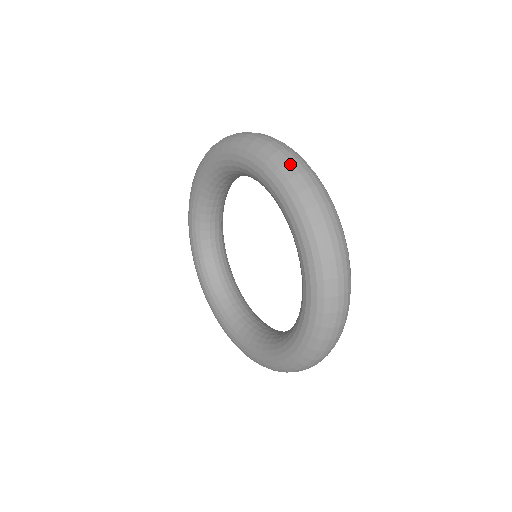
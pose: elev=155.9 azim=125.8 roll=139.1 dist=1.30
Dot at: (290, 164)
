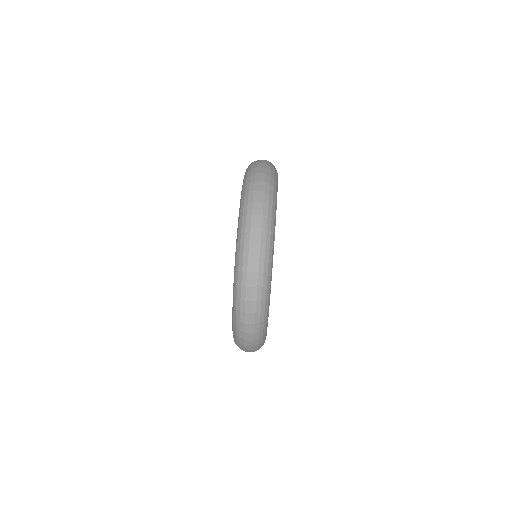
Dot at: (242, 325)
